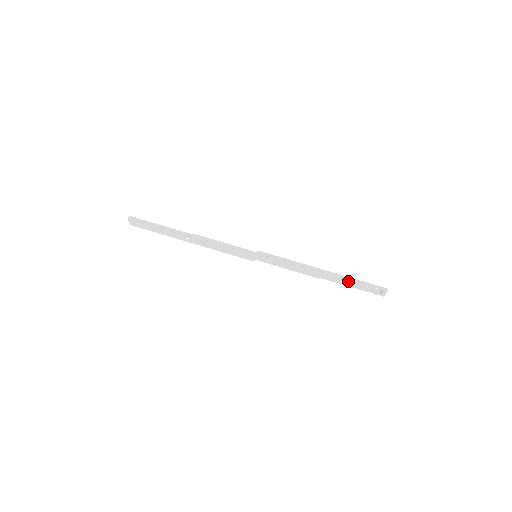
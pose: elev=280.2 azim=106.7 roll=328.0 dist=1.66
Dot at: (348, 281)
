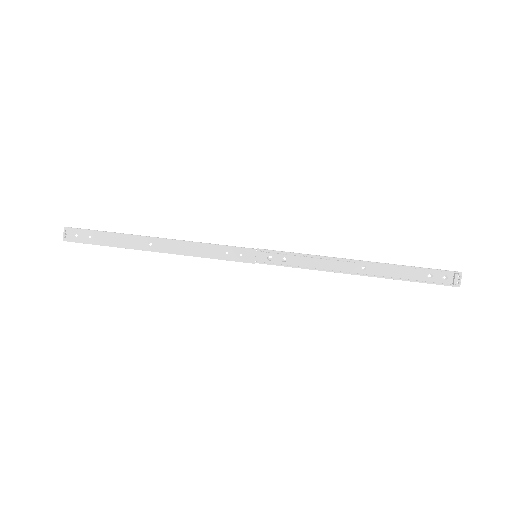
Dot at: (399, 273)
